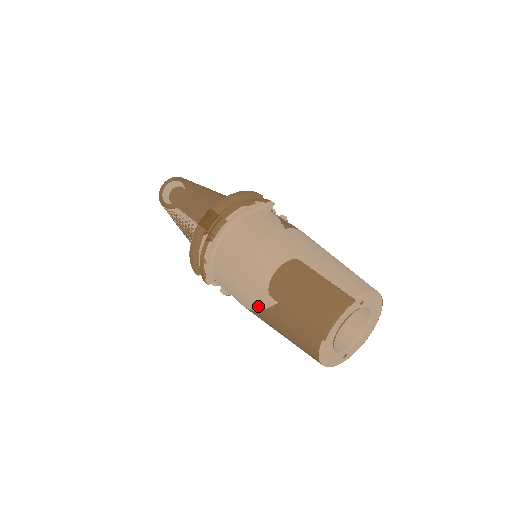
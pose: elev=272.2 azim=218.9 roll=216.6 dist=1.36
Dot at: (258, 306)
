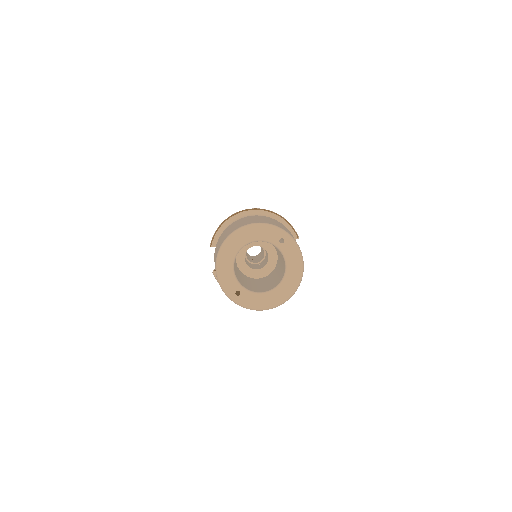
Dot at: occluded
